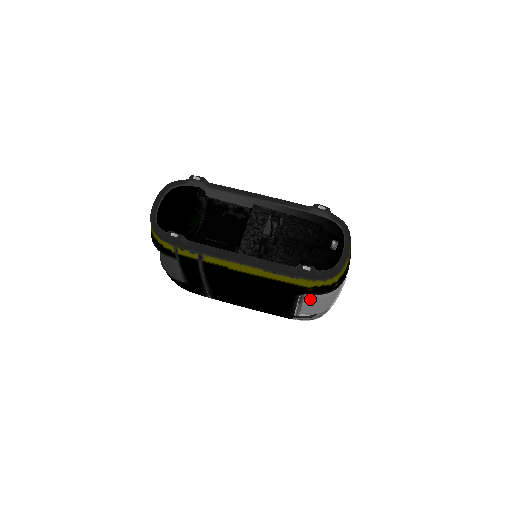
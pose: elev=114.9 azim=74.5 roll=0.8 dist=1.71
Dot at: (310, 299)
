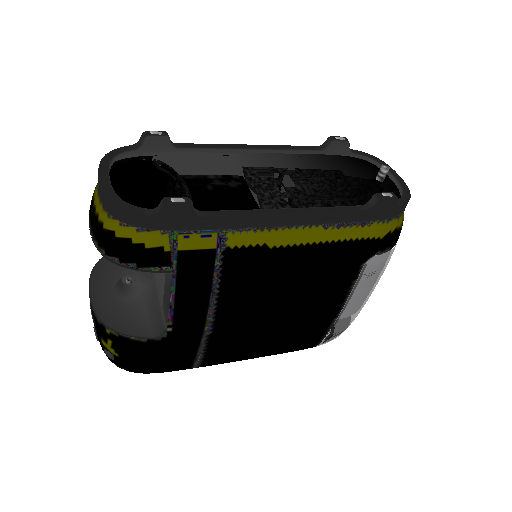
Dot at: (375, 266)
